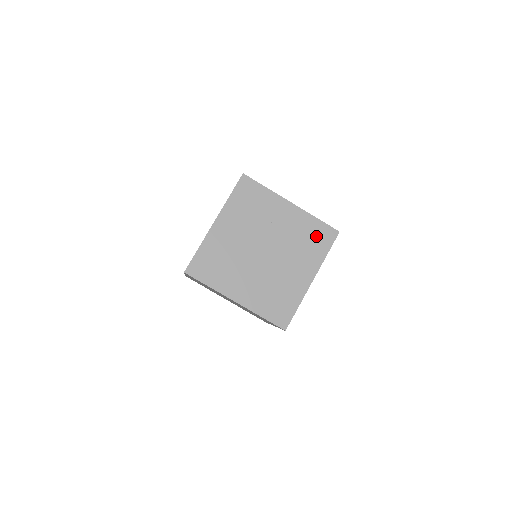
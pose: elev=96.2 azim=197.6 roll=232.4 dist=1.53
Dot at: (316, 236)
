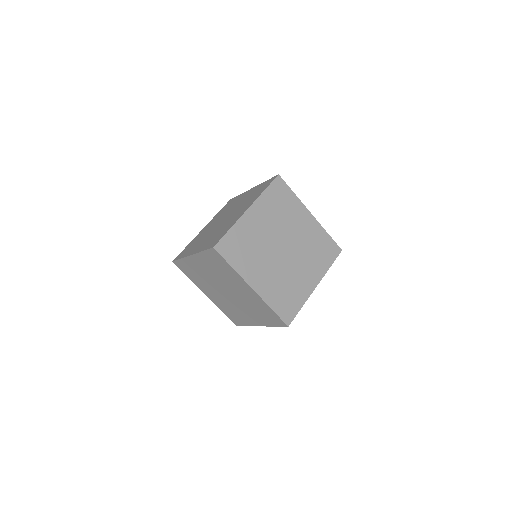
Dot at: (268, 314)
